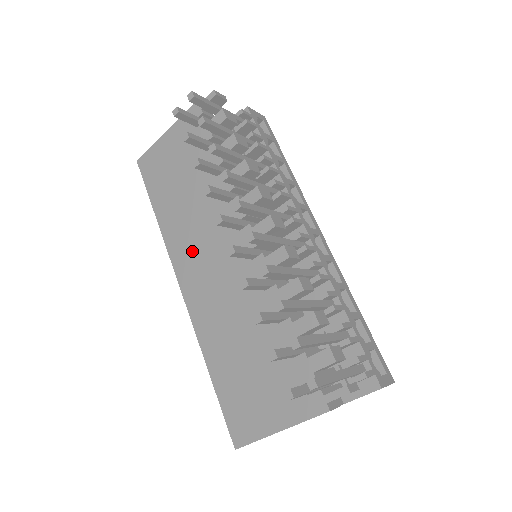
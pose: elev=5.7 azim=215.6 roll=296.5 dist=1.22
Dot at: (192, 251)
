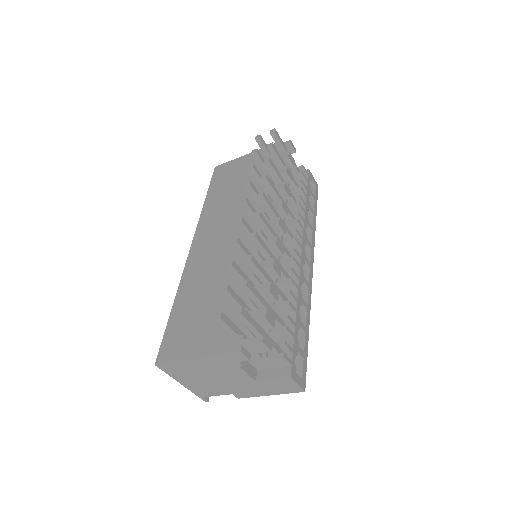
Dot at: (214, 227)
